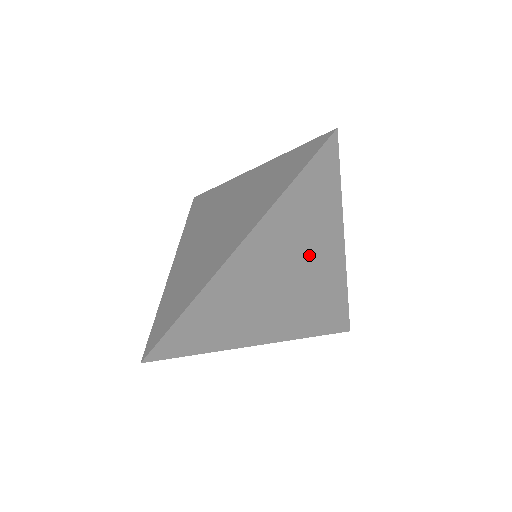
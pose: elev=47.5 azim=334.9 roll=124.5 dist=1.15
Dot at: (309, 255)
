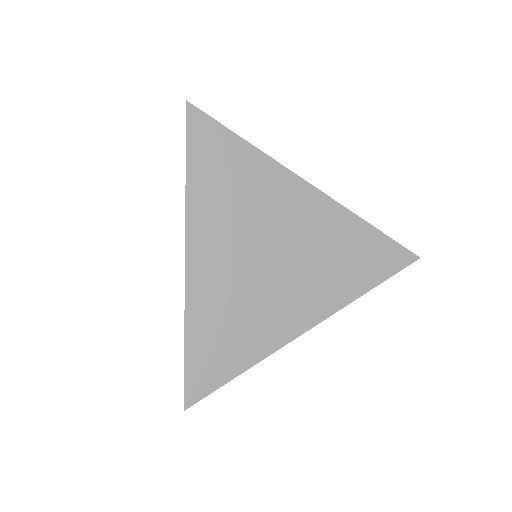
Dot at: occluded
